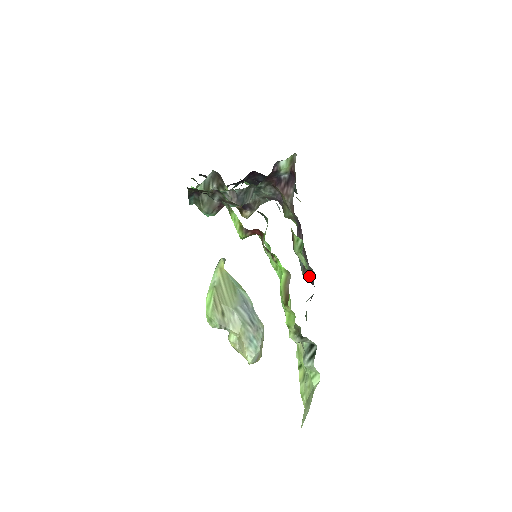
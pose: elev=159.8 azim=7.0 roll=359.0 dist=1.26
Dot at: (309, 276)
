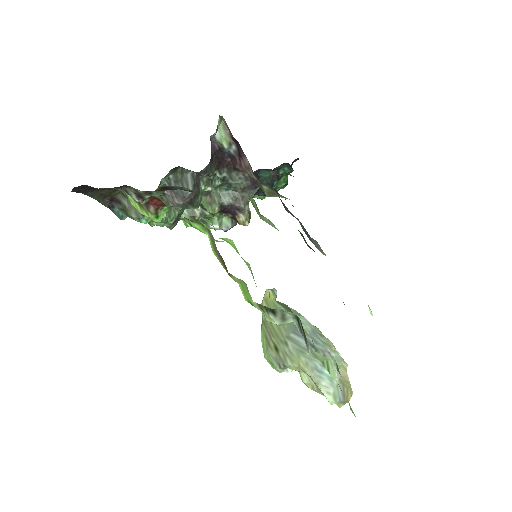
Dot at: (308, 245)
